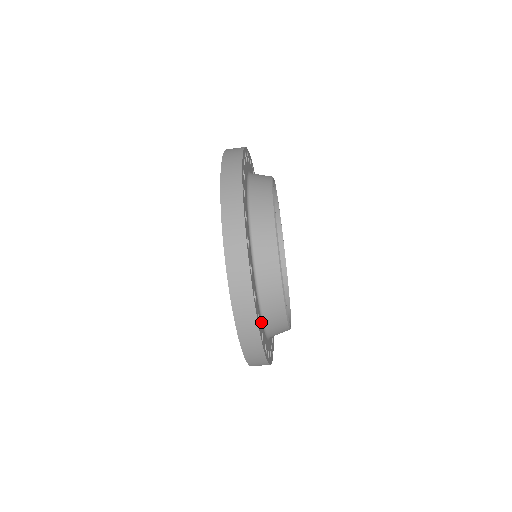
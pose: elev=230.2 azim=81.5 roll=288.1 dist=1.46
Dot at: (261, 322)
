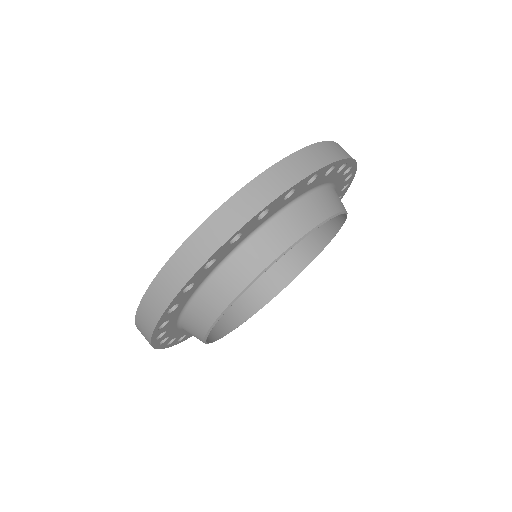
Dot at: (323, 182)
